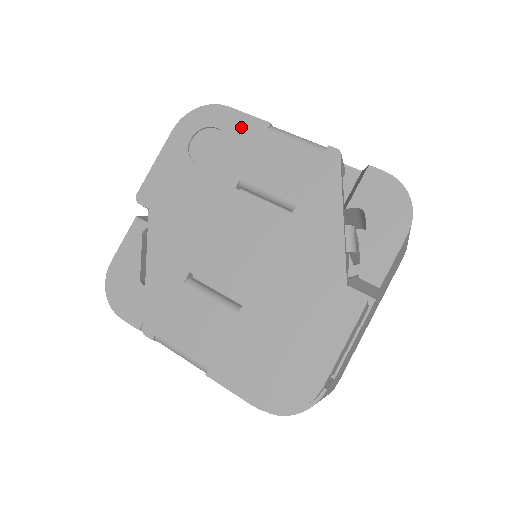
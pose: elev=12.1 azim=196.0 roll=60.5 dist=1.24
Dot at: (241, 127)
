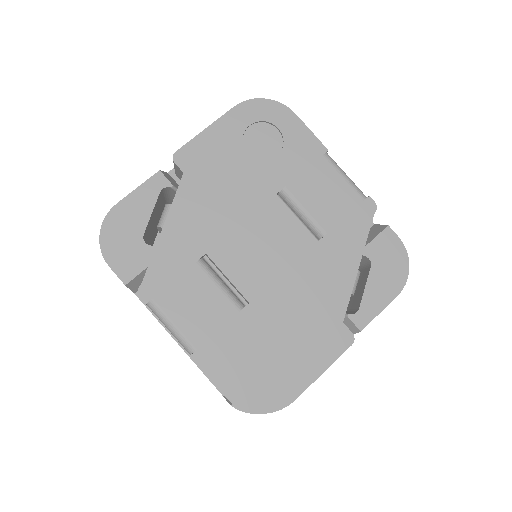
Dot at: (301, 140)
